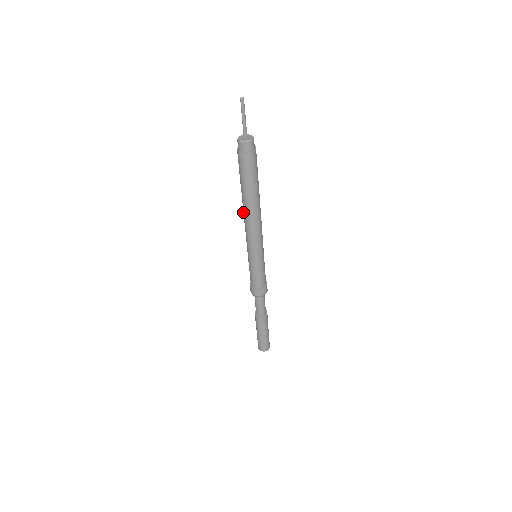
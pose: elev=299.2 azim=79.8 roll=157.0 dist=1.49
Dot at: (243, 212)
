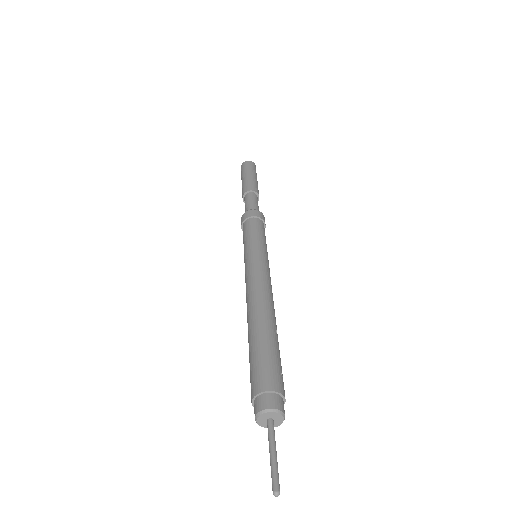
Dot at: occluded
